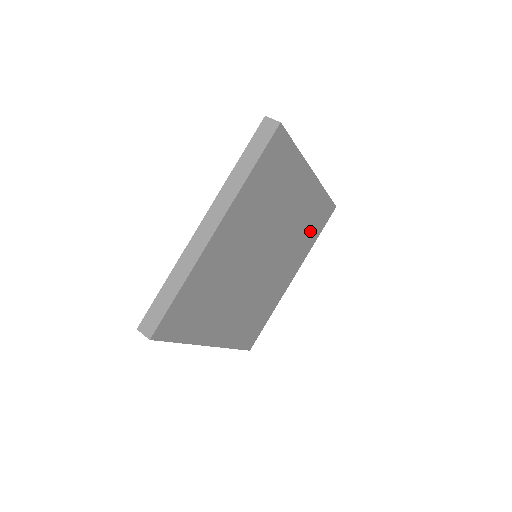
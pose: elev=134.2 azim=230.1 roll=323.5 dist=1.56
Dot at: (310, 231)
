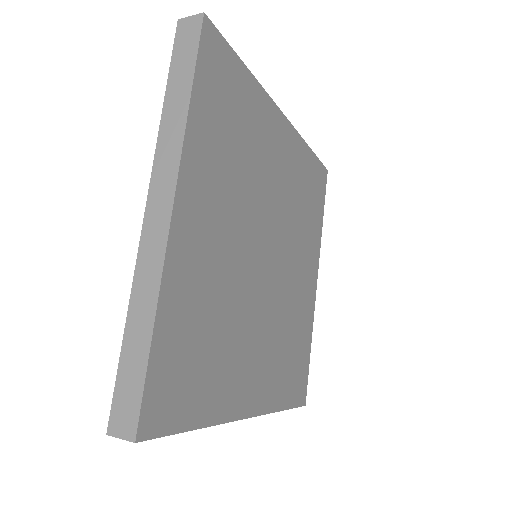
Dot at: (311, 207)
